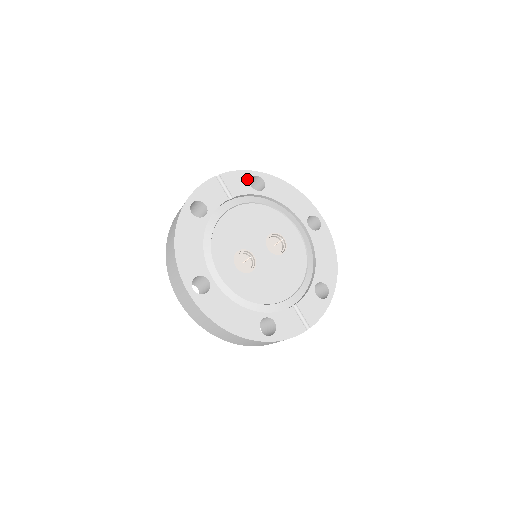
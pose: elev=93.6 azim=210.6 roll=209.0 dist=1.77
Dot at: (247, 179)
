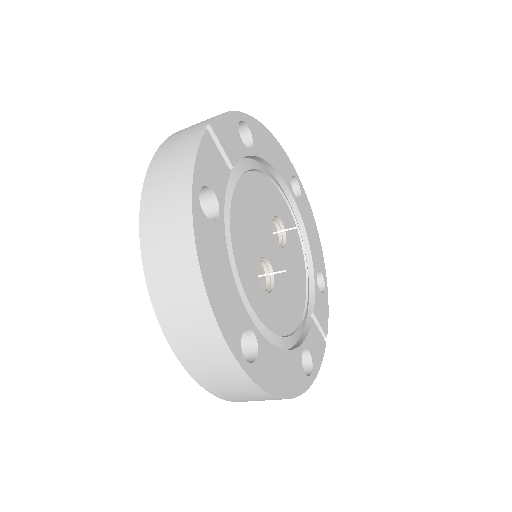
Dot at: (236, 128)
